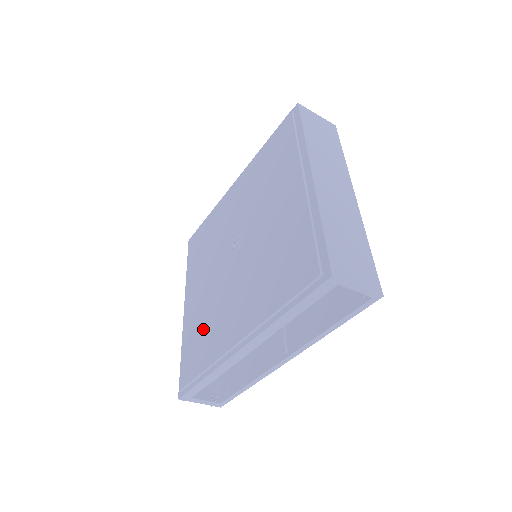
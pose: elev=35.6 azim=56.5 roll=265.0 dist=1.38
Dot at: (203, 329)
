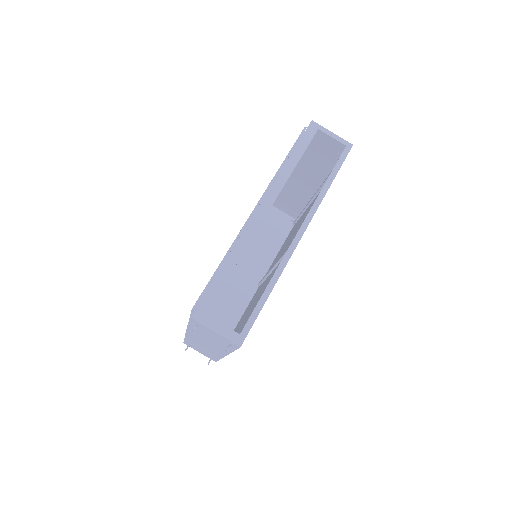
Dot at: occluded
